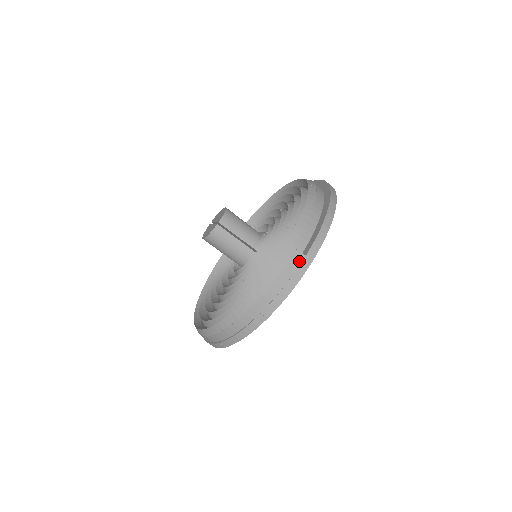
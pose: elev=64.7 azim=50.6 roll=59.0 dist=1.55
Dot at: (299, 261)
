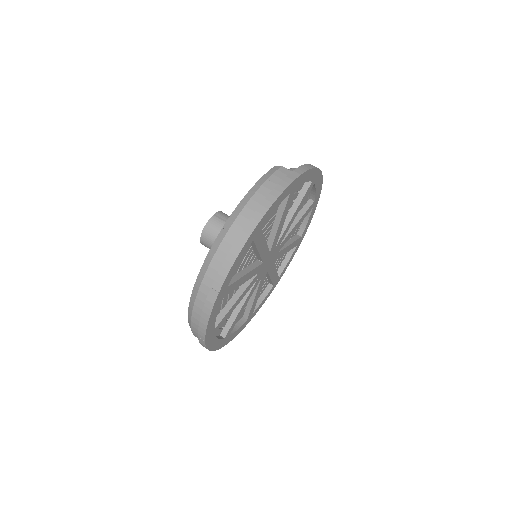
Dot at: (285, 173)
